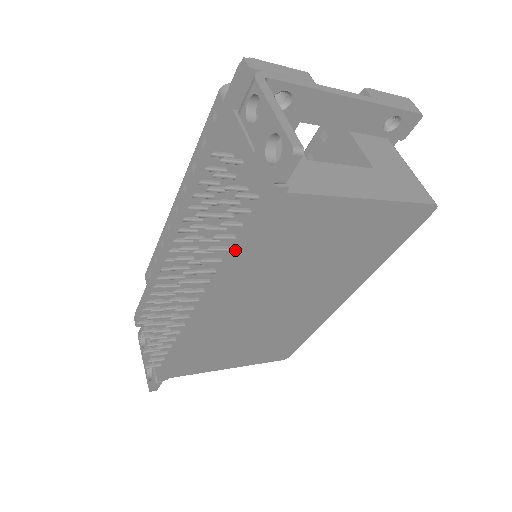
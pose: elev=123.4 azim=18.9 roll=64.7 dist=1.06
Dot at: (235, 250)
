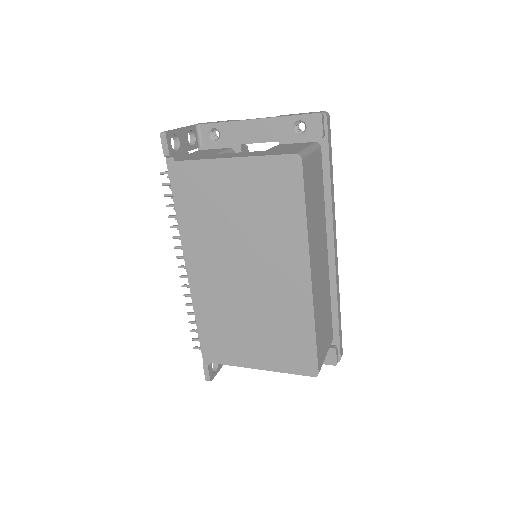
Dot at: (176, 211)
